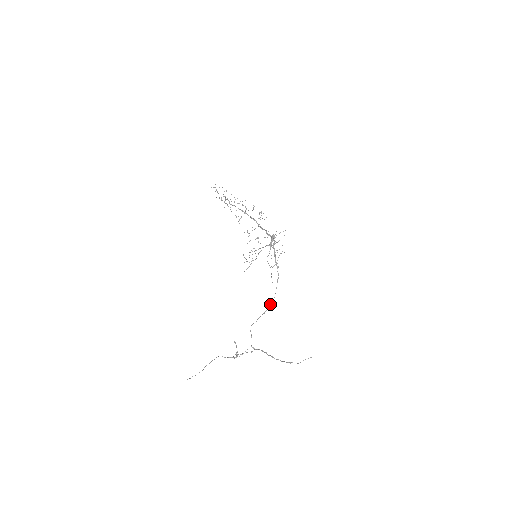
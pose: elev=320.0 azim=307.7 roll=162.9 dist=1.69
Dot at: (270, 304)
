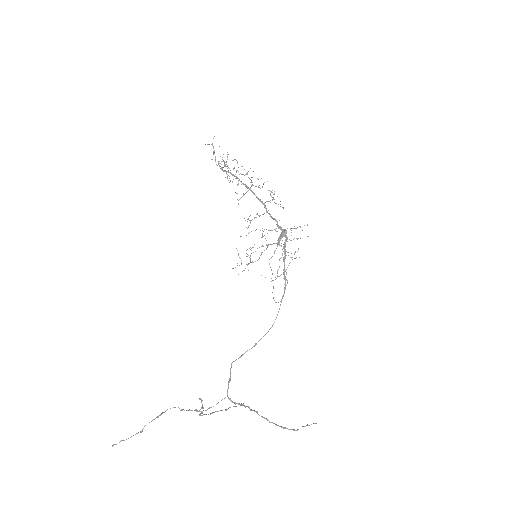
Dot at: occluded
